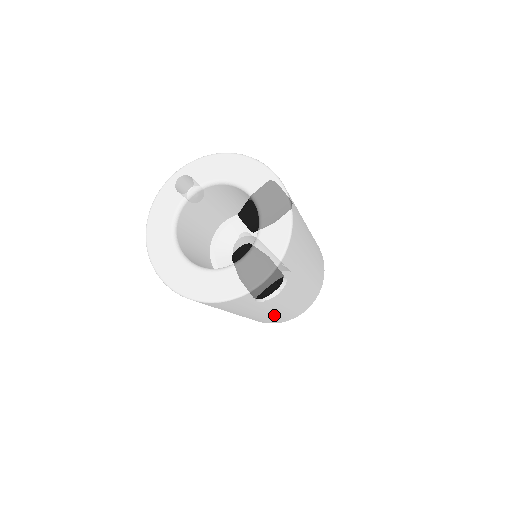
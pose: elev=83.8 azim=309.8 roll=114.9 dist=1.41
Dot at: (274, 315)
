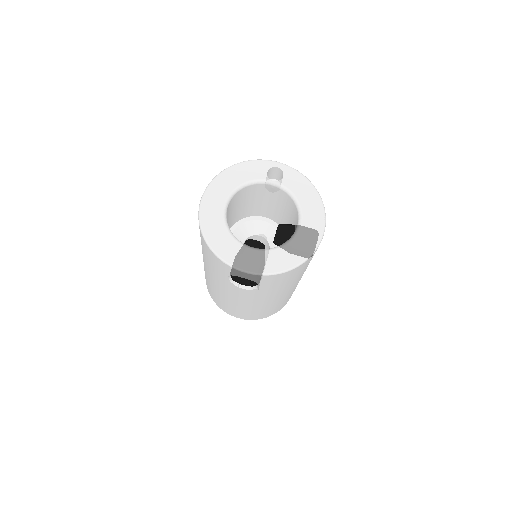
Dot at: (223, 297)
